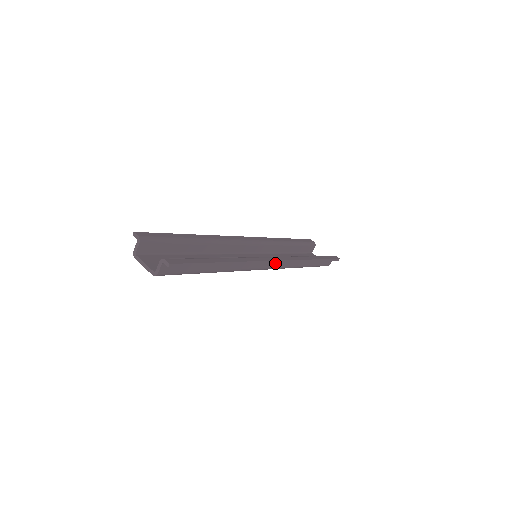
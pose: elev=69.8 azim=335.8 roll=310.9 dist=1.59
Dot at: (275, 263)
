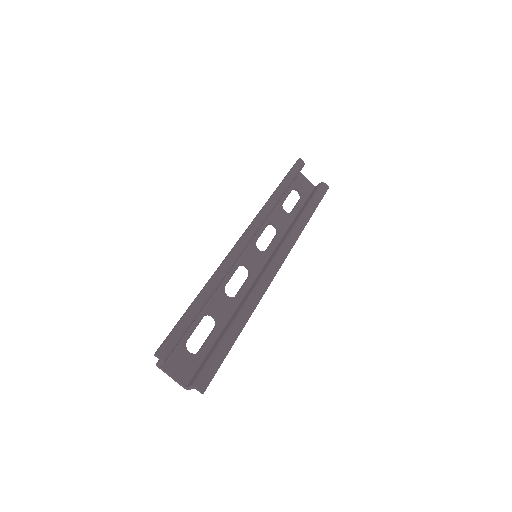
Dot at: occluded
